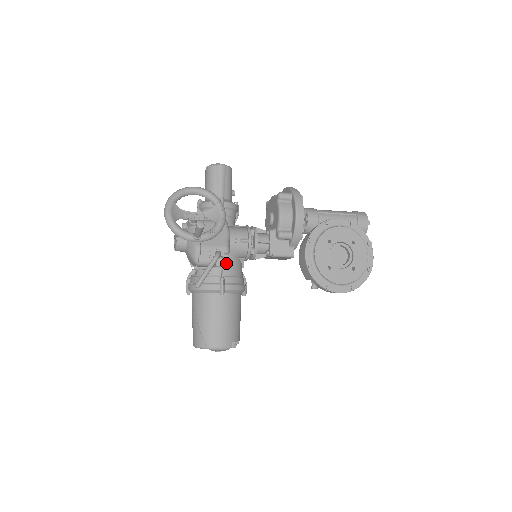
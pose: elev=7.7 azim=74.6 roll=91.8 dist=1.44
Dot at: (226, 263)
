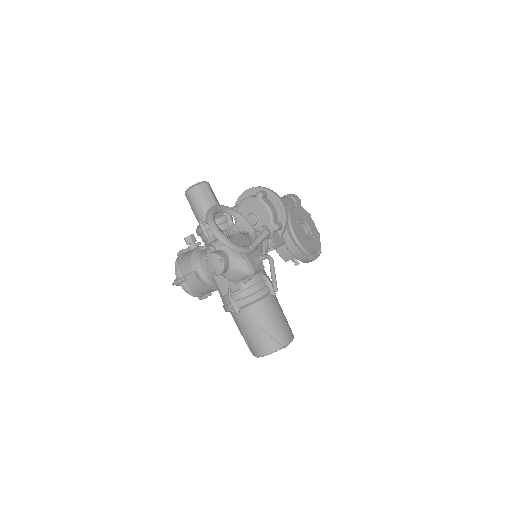
Dot at: (263, 266)
